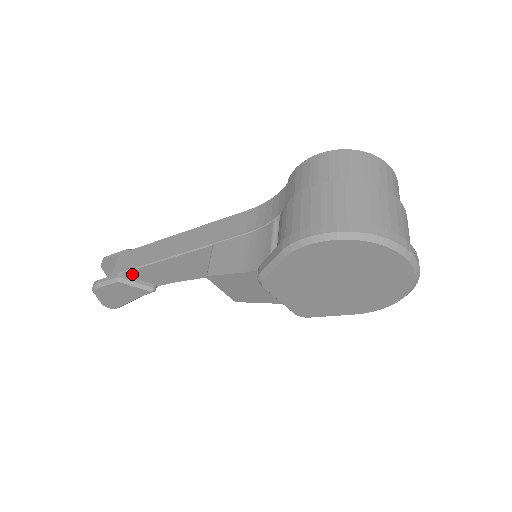
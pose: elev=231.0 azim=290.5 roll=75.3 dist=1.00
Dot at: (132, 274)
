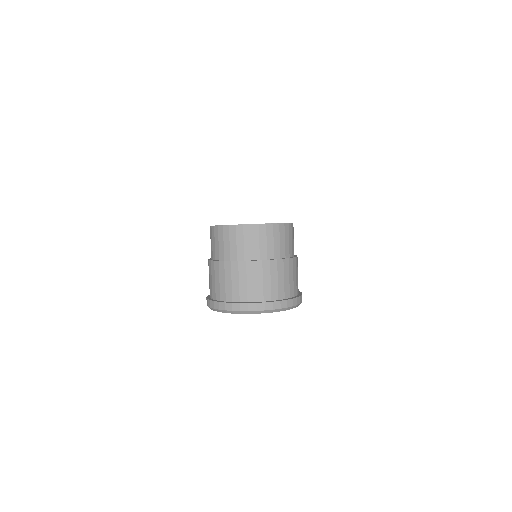
Dot at: occluded
